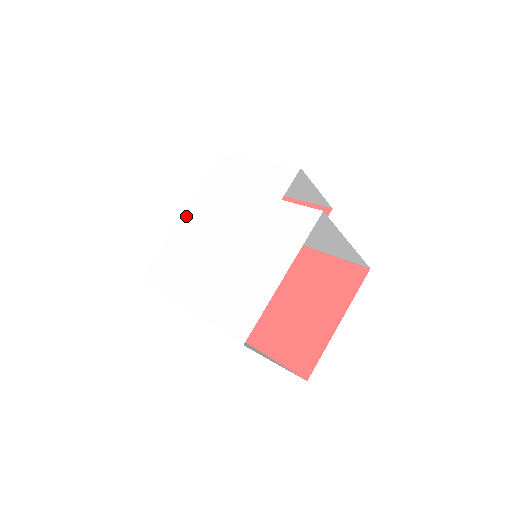
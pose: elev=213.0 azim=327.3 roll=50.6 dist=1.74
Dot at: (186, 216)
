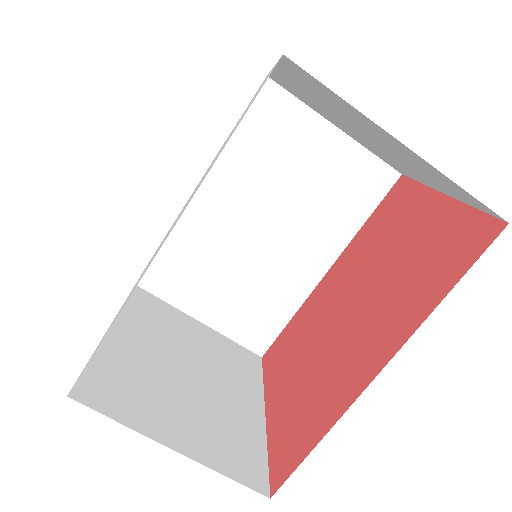
Dot at: occluded
